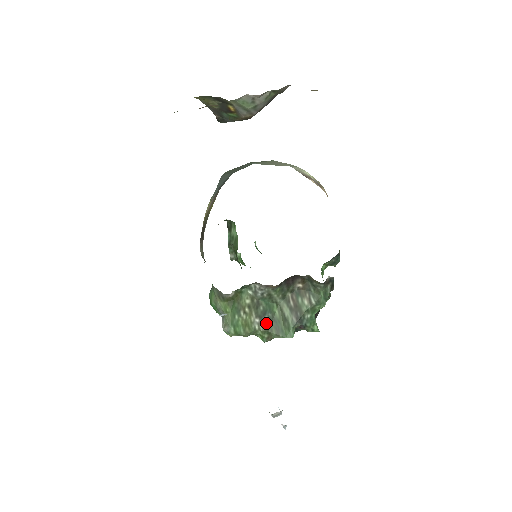
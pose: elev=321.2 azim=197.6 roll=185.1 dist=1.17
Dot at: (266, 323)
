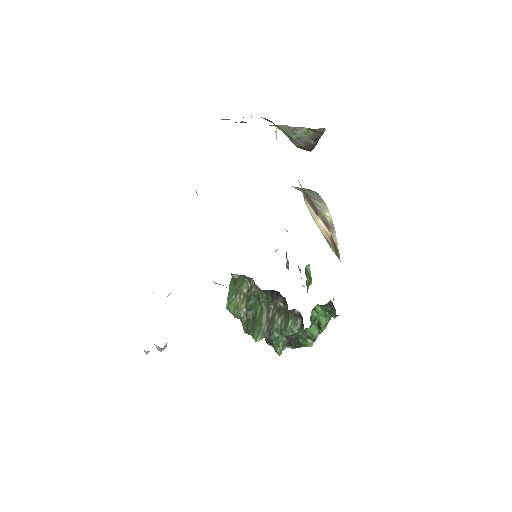
Dot at: (249, 317)
